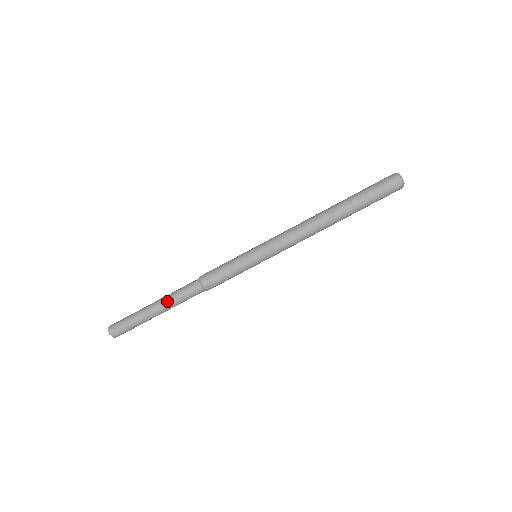
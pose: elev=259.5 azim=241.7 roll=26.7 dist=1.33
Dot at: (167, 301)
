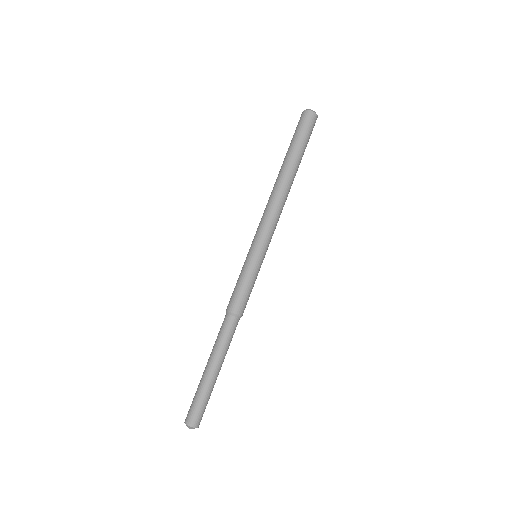
Dot at: (216, 353)
